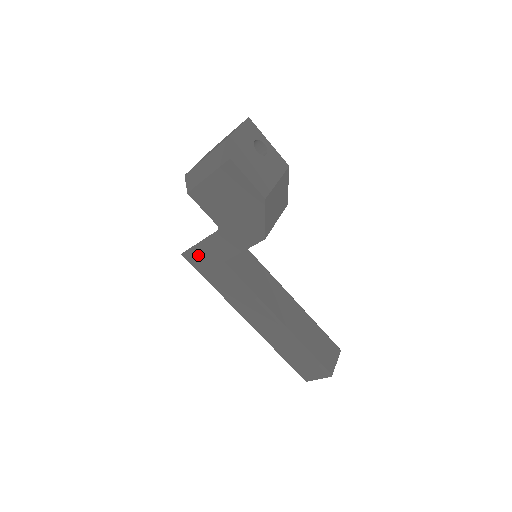
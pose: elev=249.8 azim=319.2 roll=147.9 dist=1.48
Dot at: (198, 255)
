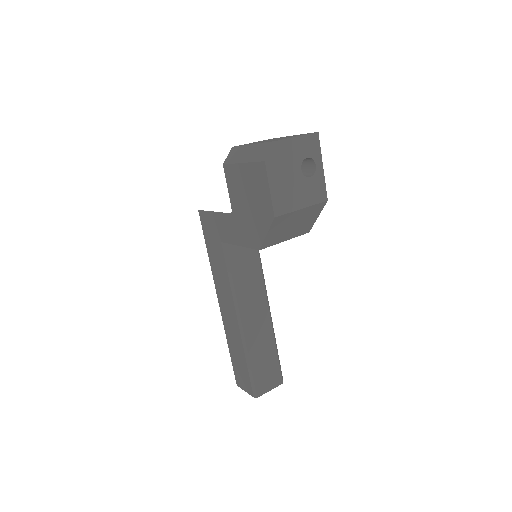
Dot at: (209, 221)
